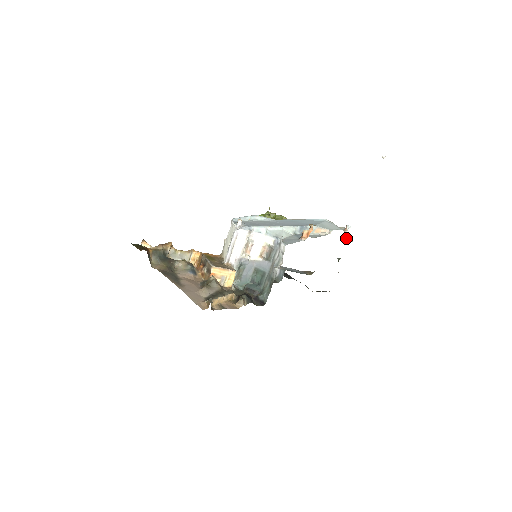
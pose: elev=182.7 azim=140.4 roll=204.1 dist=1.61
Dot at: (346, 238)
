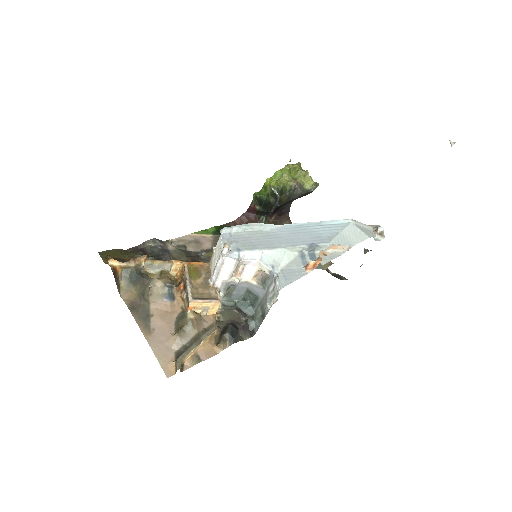
Dot at: (376, 236)
